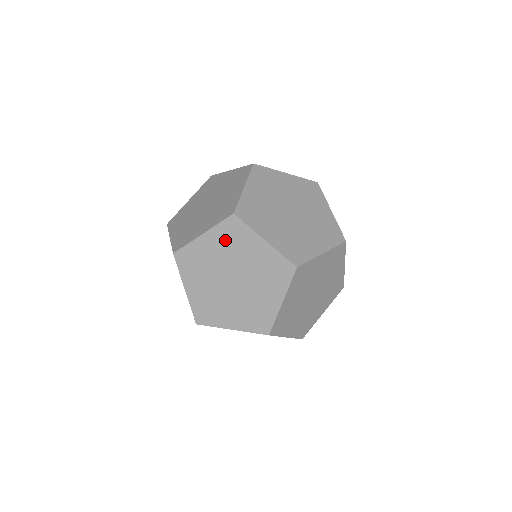
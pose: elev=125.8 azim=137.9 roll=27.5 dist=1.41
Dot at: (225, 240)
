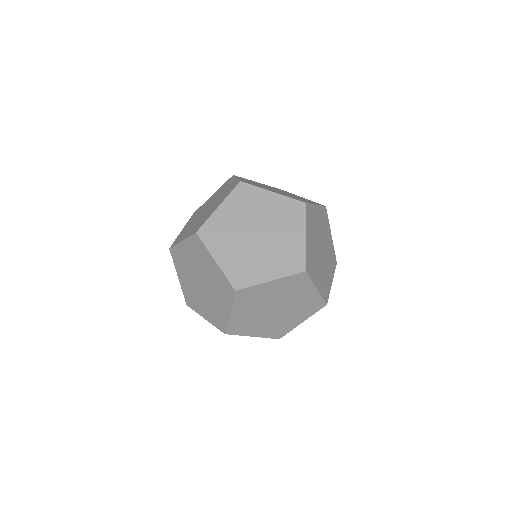
Dot at: (194, 251)
